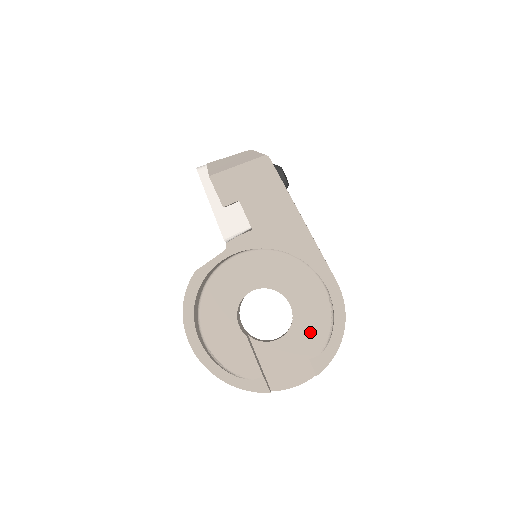
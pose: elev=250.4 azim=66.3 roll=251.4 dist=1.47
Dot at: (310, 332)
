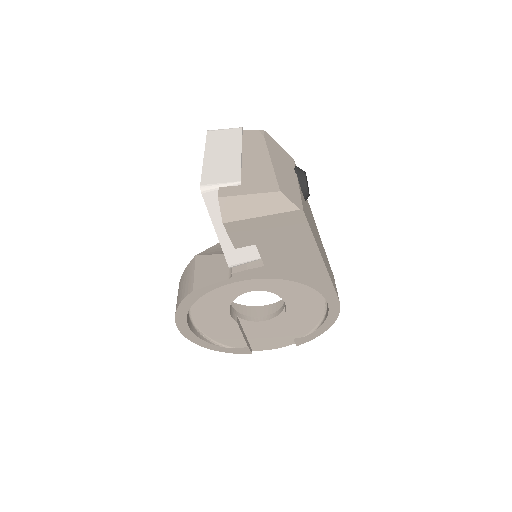
Dot at: (299, 323)
